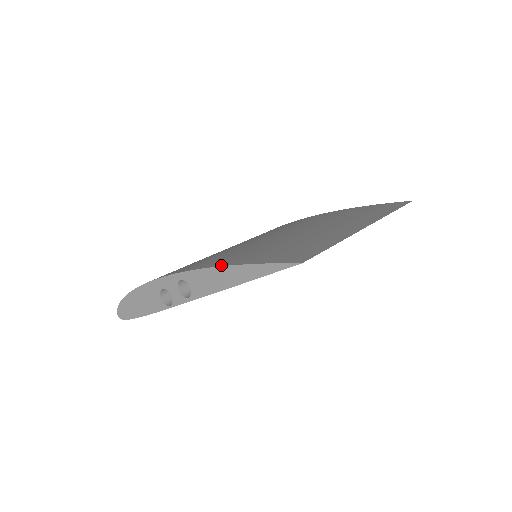
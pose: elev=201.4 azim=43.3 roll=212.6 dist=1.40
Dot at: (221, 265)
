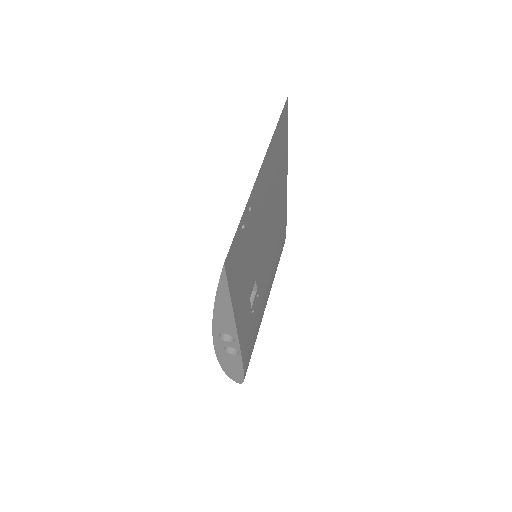
Dot at: (214, 307)
